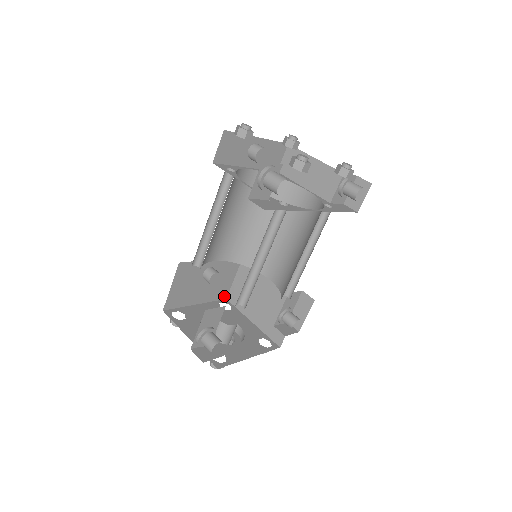
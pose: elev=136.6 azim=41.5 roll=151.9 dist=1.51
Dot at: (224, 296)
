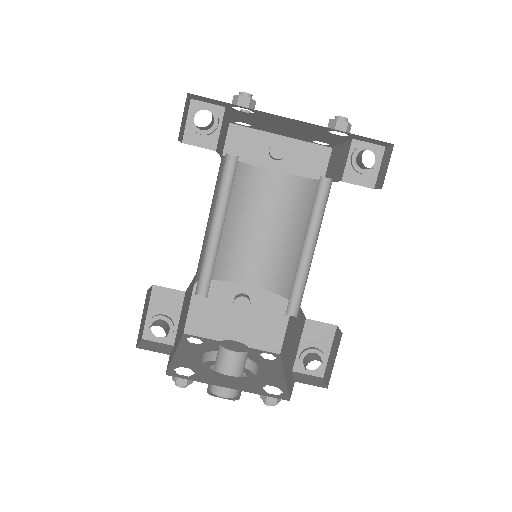
Dot at: (276, 348)
